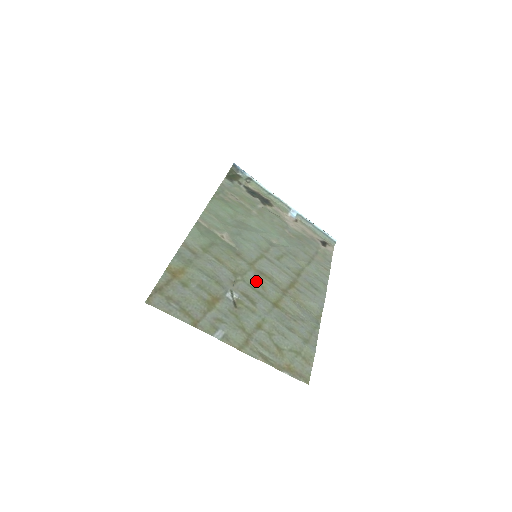
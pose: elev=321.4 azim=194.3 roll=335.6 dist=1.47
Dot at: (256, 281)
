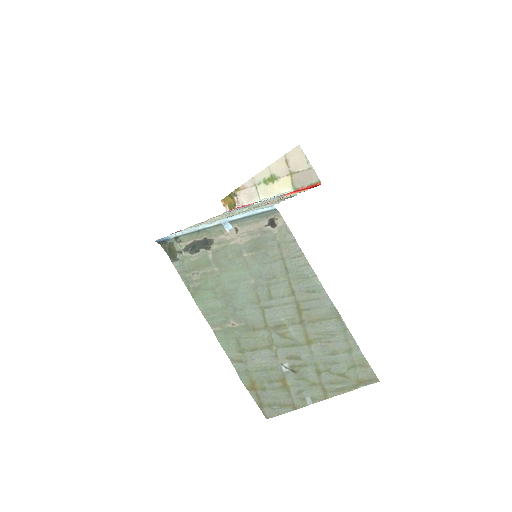
Dot at: (282, 338)
